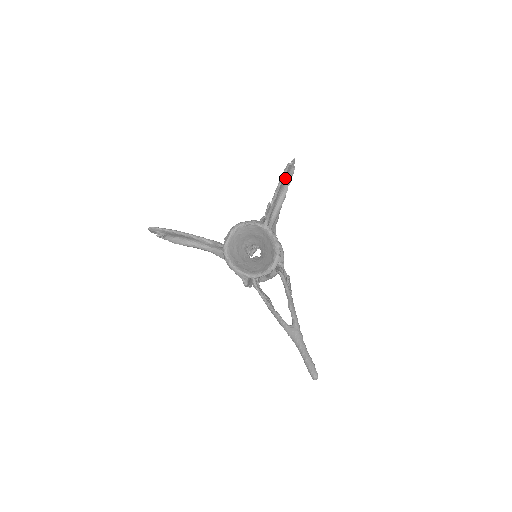
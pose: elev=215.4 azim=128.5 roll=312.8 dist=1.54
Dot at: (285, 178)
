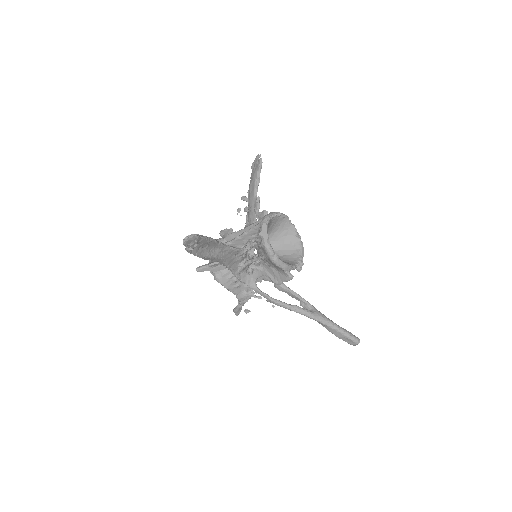
Dot at: (257, 173)
